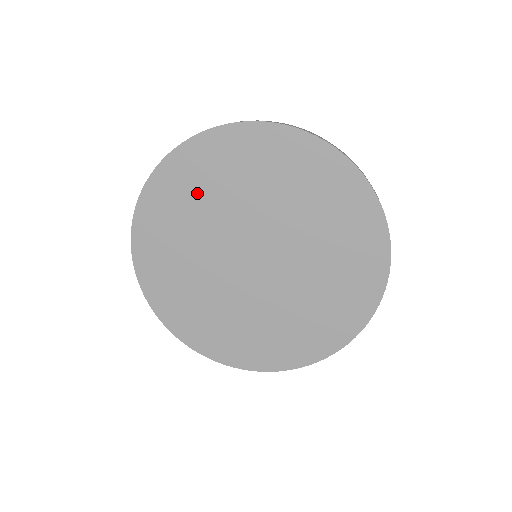
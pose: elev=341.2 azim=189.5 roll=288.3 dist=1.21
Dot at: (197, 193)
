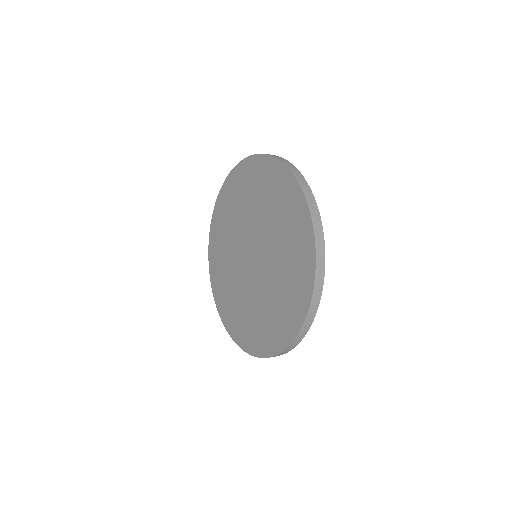
Dot at: (222, 259)
